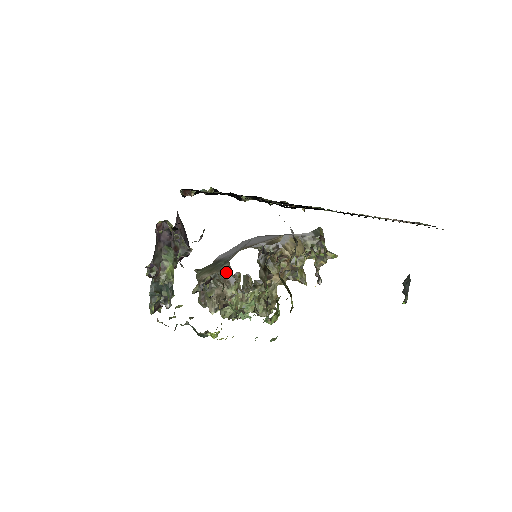
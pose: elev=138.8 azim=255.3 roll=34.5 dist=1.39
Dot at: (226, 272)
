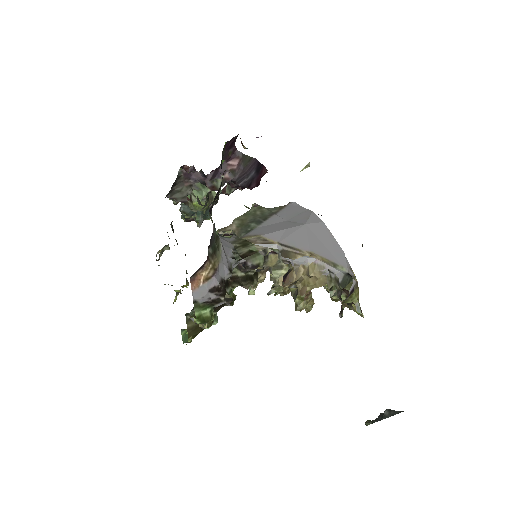
Dot at: occluded
